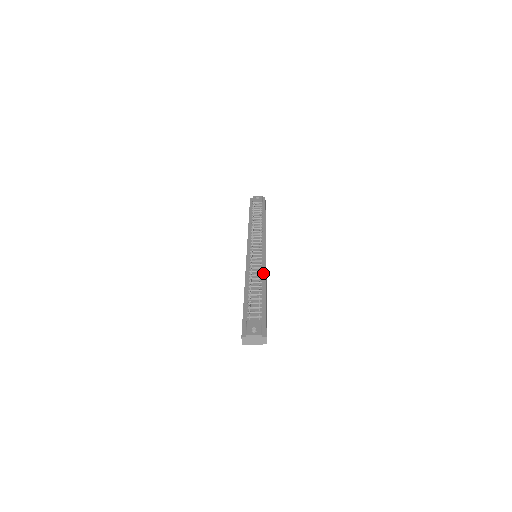
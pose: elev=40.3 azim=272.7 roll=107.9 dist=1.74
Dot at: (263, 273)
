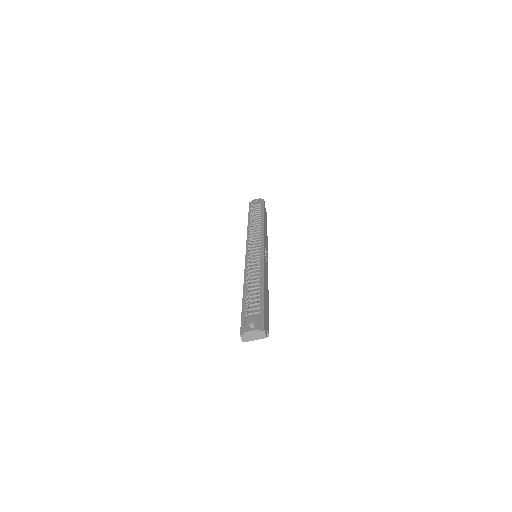
Dot at: (261, 270)
